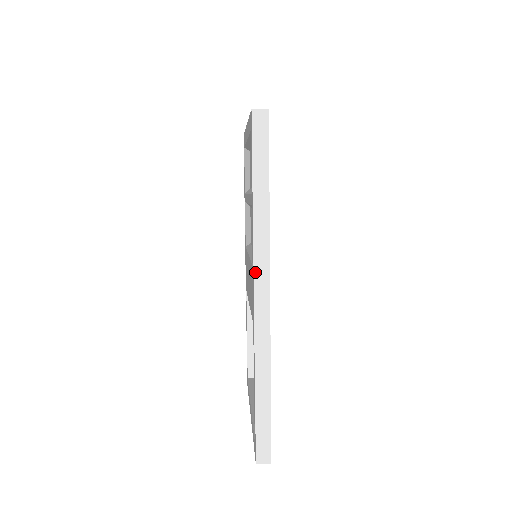
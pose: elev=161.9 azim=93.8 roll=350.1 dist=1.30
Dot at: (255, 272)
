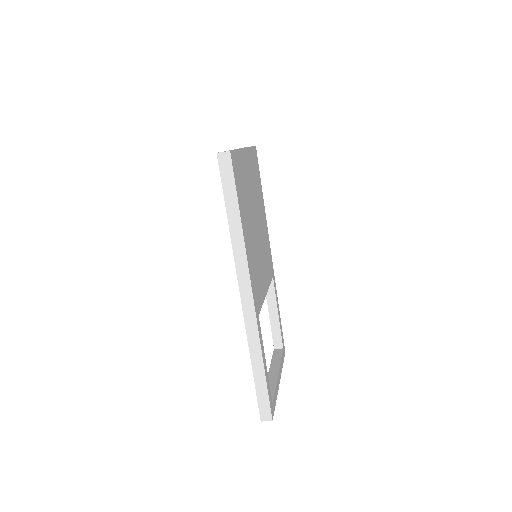
Dot at: (238, 279)
